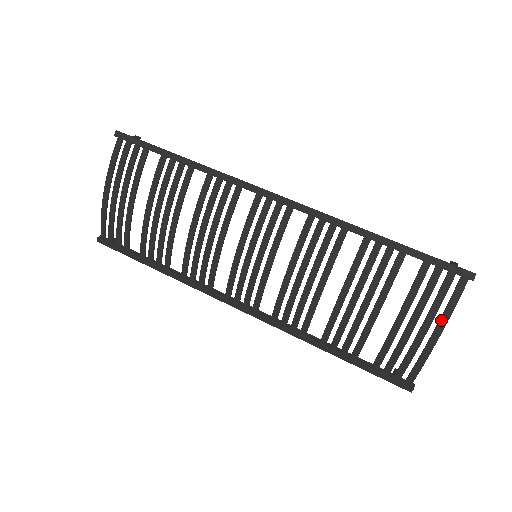
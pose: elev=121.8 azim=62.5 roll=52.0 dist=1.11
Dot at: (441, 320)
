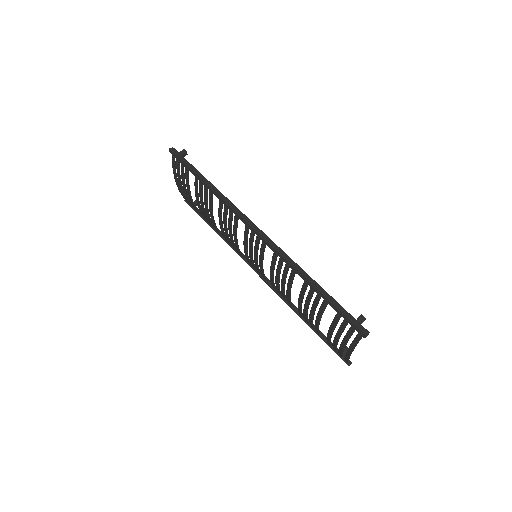
Dot at: (350, 347)
